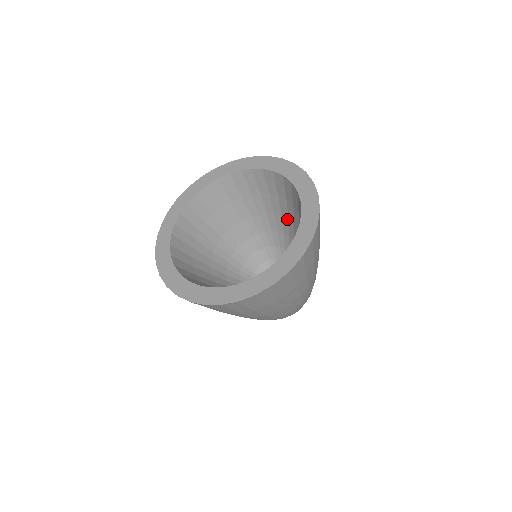
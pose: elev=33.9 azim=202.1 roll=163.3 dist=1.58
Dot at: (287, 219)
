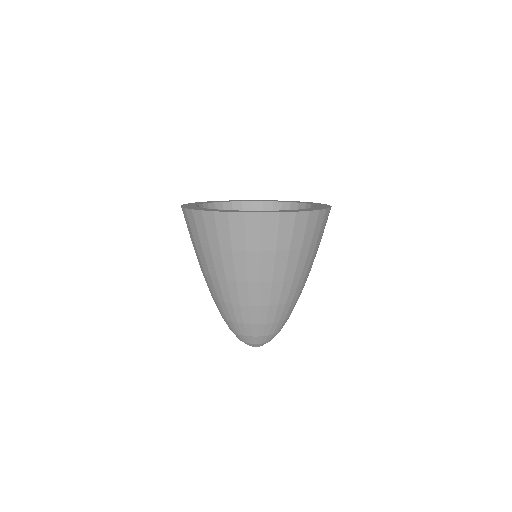
Dot at: occluded
